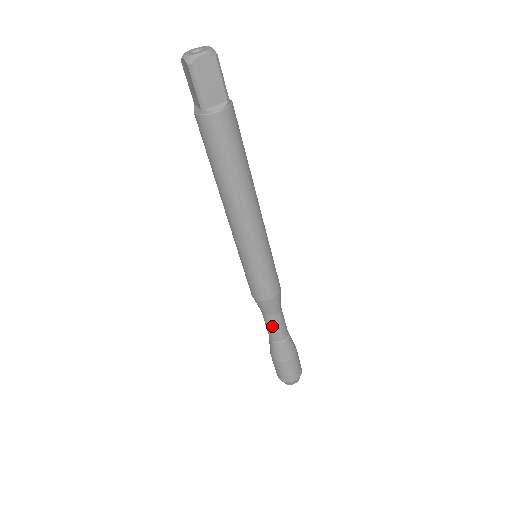
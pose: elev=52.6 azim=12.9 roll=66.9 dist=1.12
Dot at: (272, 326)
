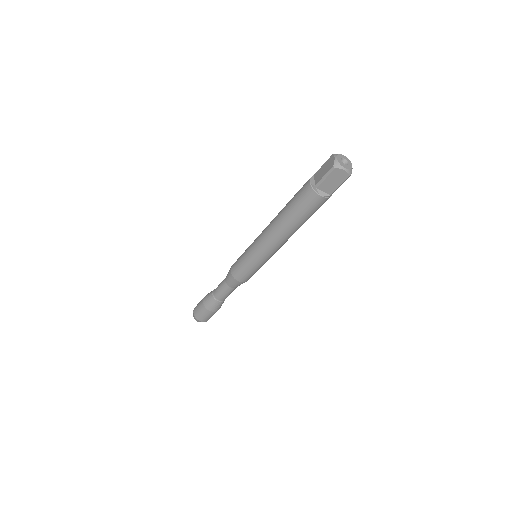
Dot at: (223, 290)
